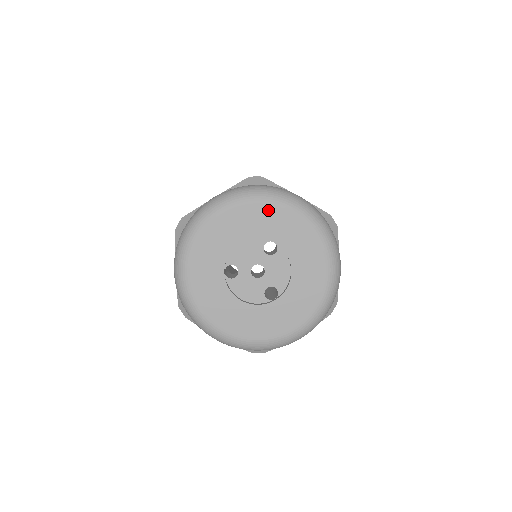
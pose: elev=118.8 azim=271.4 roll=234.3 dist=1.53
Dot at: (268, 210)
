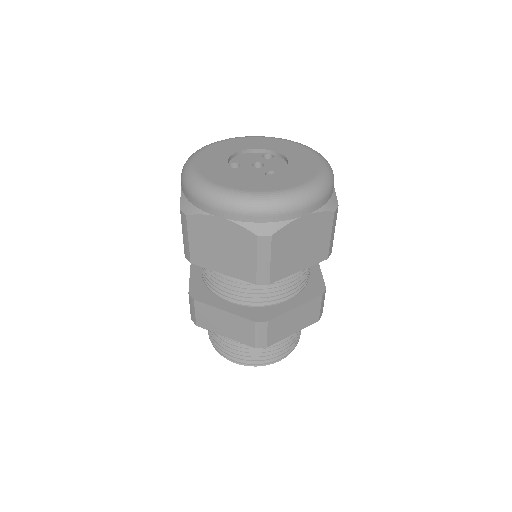
Dot at: (263, 139)
